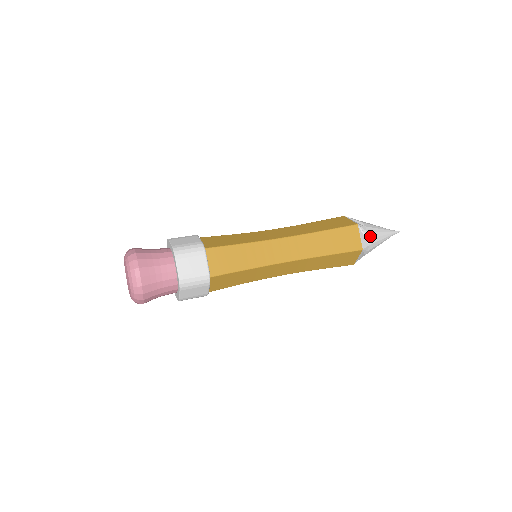
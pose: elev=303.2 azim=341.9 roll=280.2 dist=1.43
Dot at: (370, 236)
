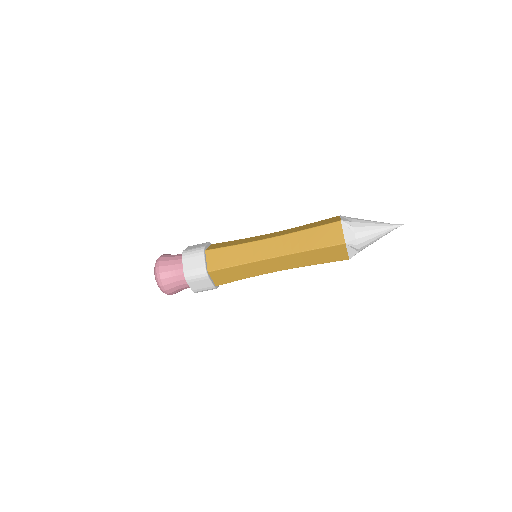
Dot at: (357, 230)
